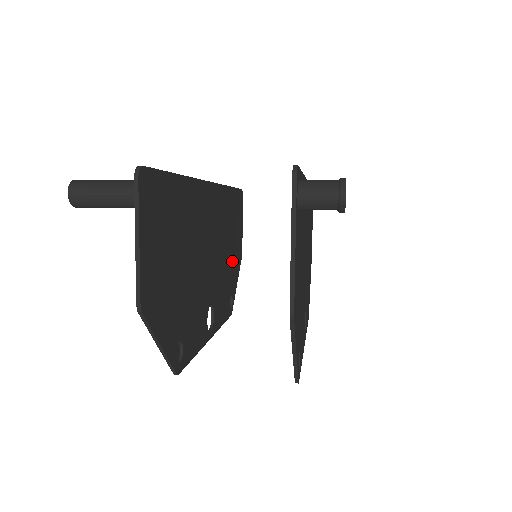
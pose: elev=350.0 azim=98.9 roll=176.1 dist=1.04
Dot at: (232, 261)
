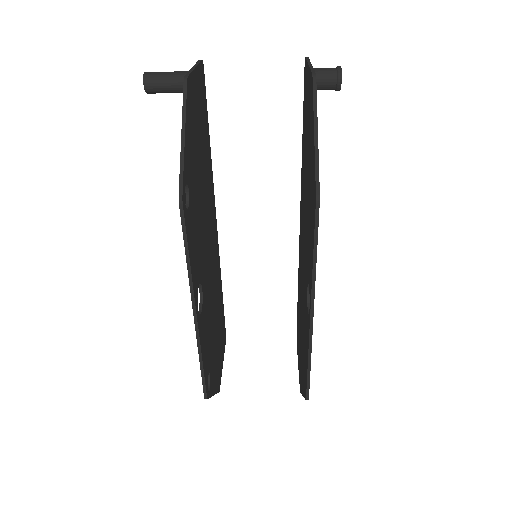
Dot at: (215, 351)
